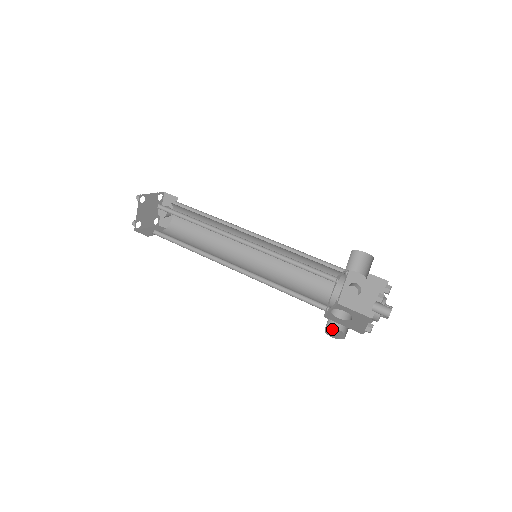
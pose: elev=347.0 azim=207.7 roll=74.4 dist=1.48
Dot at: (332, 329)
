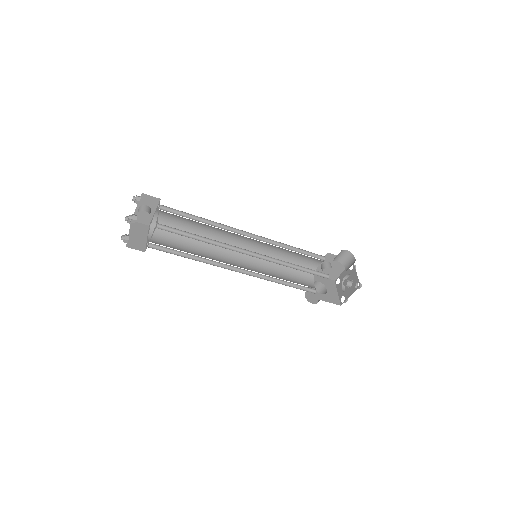
Dot at: (308, 293)
